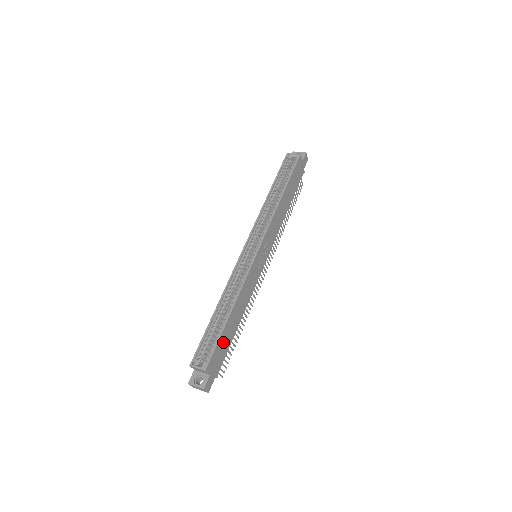
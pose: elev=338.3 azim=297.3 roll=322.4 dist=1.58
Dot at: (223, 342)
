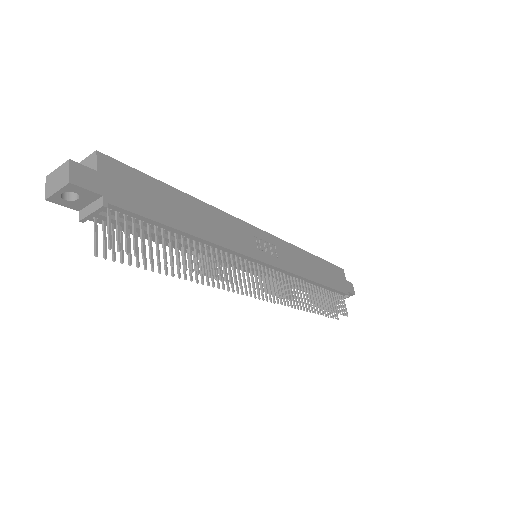
Dot at: (152, 193)
